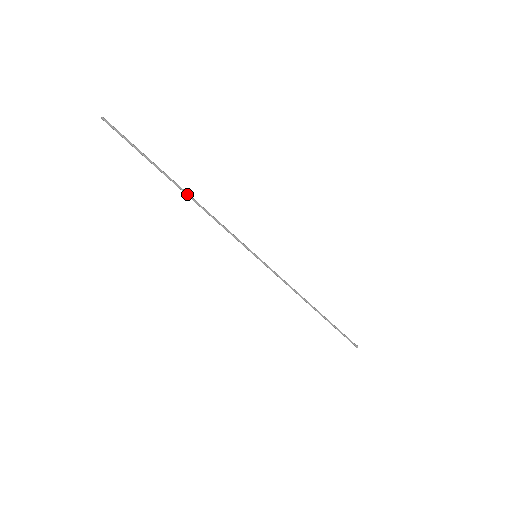
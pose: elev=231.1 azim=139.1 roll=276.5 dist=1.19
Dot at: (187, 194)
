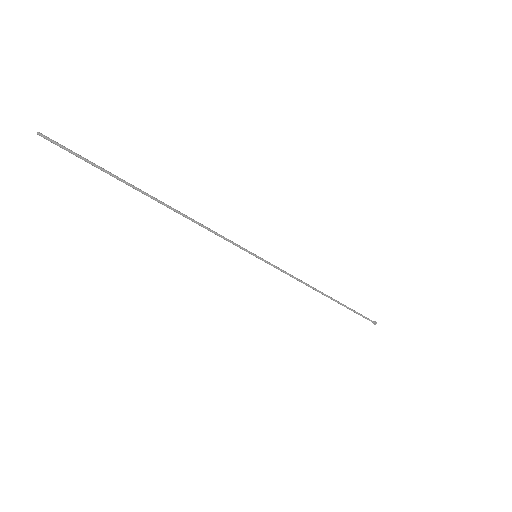
Dot at: (164, 205)
